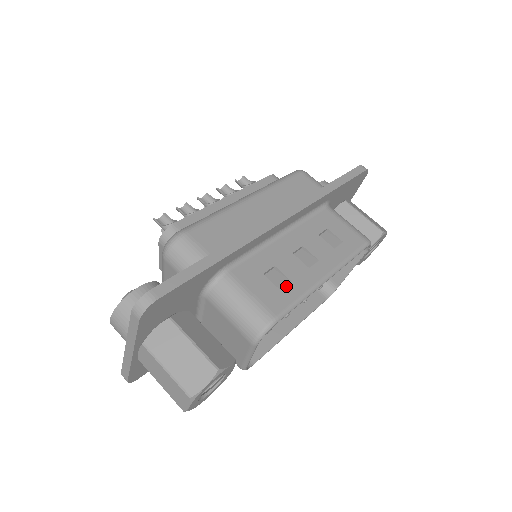
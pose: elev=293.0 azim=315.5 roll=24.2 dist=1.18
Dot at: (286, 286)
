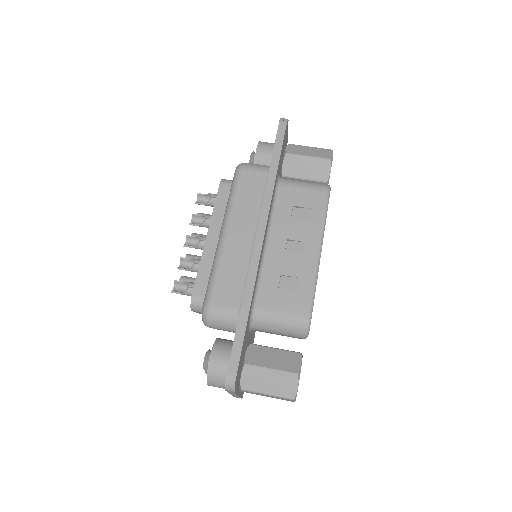
Dot at: (299, 285)
